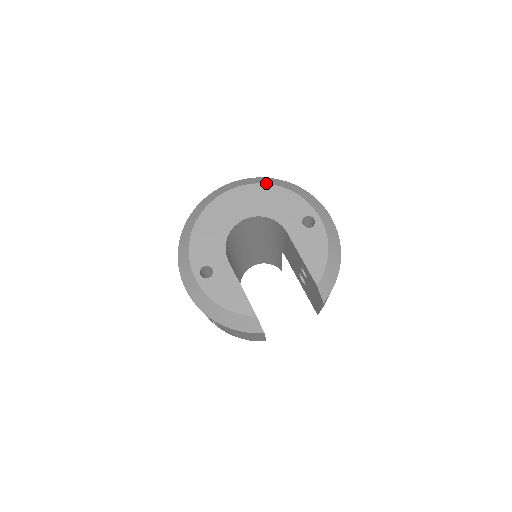
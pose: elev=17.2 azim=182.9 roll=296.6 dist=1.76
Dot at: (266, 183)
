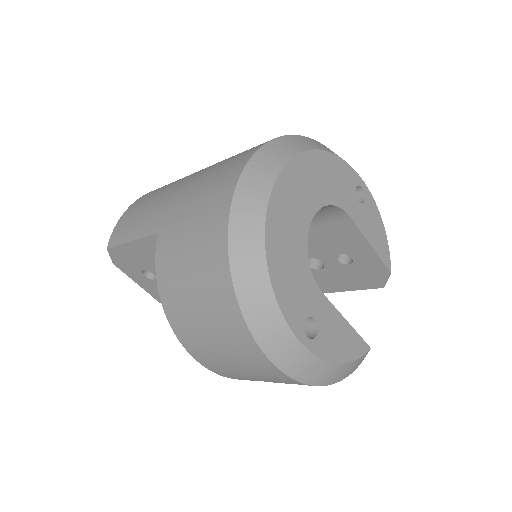
Dot at: (308, 149)
